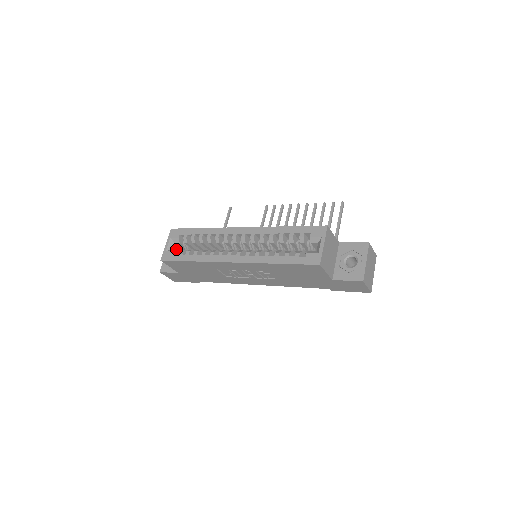
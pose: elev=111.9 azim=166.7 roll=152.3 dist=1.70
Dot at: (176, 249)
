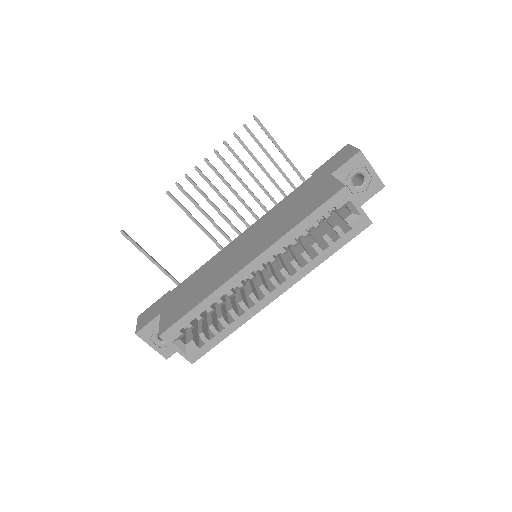
Dot at: (191, 341)
